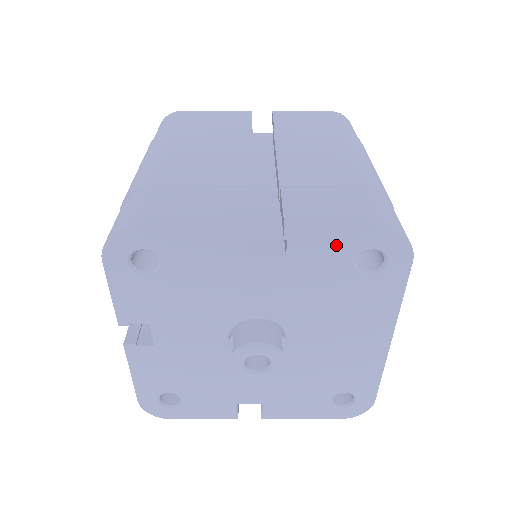
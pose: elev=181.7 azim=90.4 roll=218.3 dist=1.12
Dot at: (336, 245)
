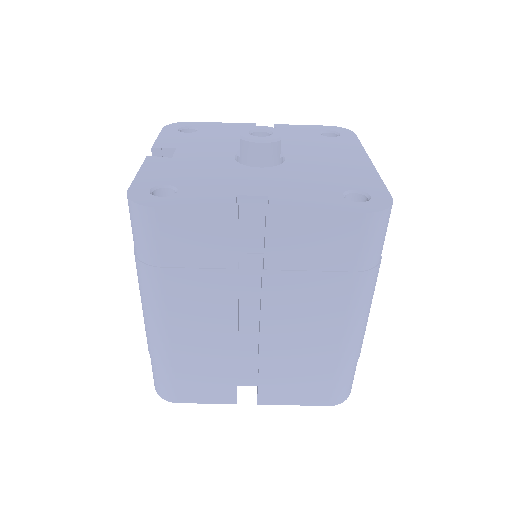
Dot at: (305, 129)
